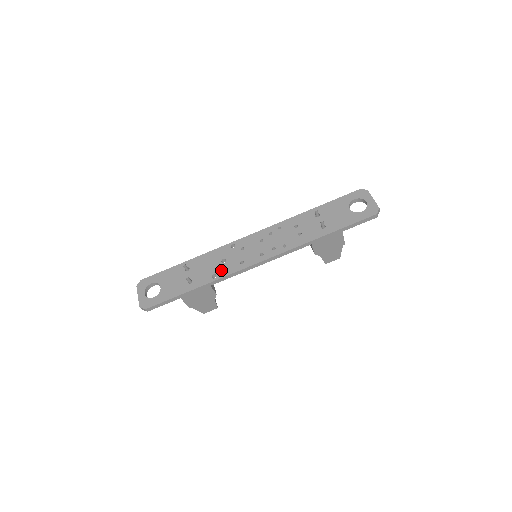
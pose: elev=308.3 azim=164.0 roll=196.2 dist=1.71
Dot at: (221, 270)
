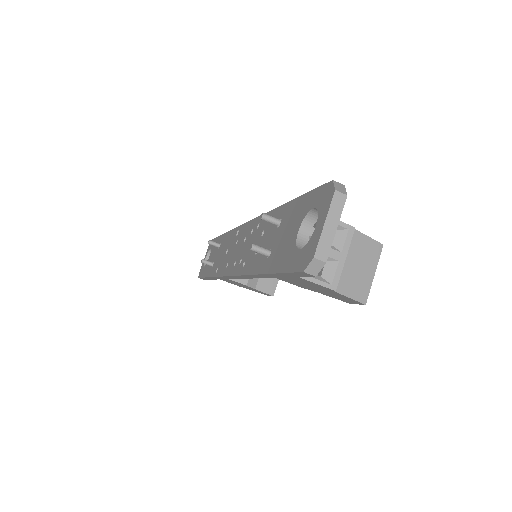
Dot at: (220, 265)
